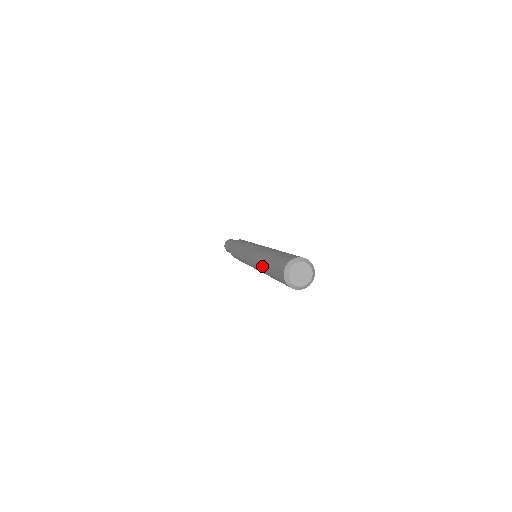
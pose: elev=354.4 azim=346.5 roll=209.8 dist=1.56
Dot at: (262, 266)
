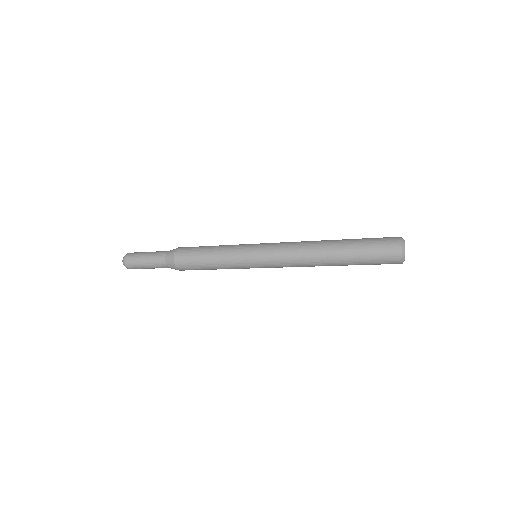
Dot at: (329, 250)
